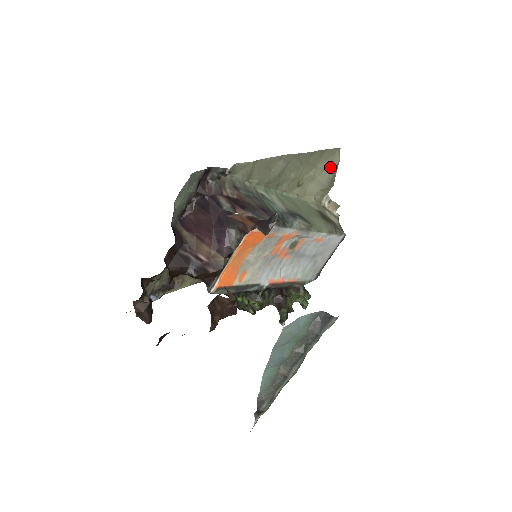
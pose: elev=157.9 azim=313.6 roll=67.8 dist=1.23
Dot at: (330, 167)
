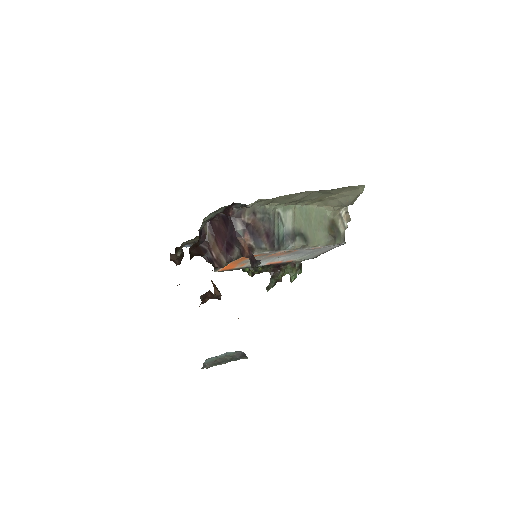
Dot at: (352, 195)
